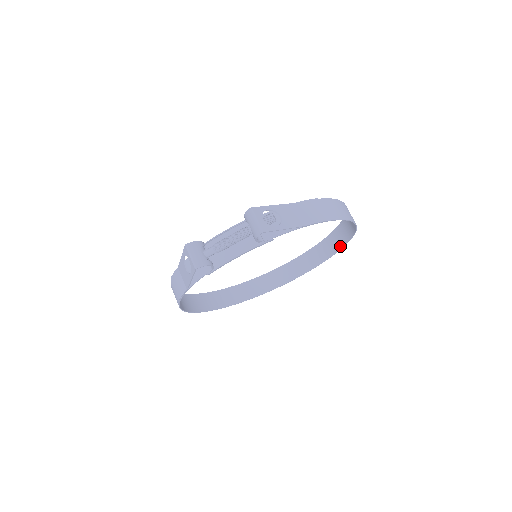
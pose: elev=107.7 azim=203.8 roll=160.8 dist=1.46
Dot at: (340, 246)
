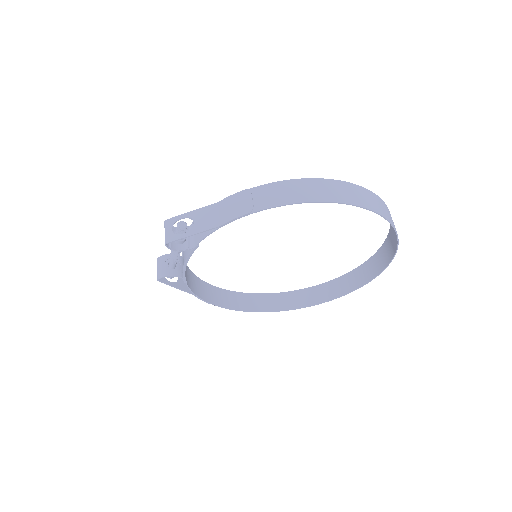
Dot at: (391, 224)
